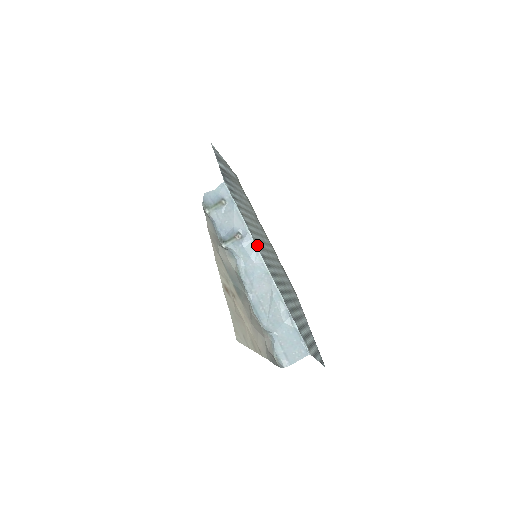
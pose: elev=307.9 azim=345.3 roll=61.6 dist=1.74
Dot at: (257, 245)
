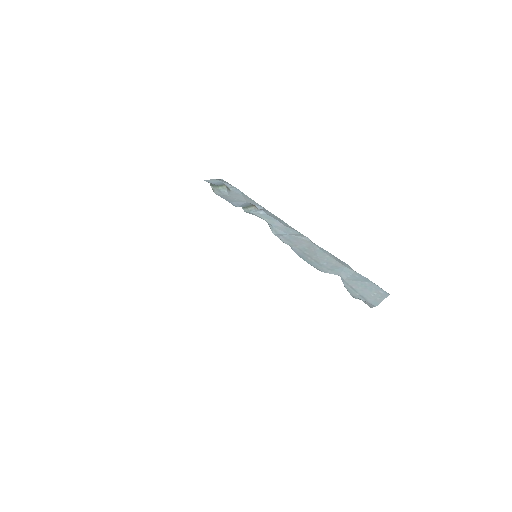
Dot at: occluded
